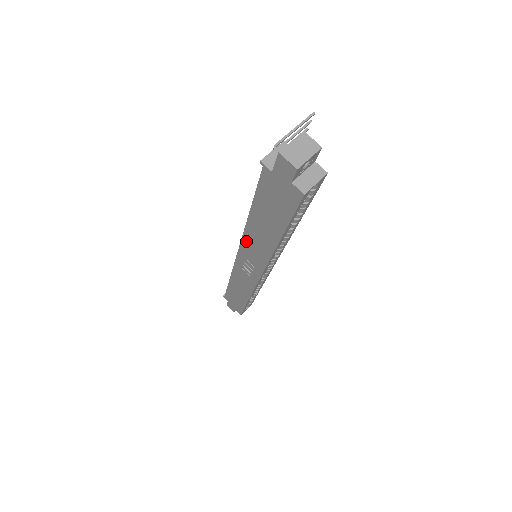
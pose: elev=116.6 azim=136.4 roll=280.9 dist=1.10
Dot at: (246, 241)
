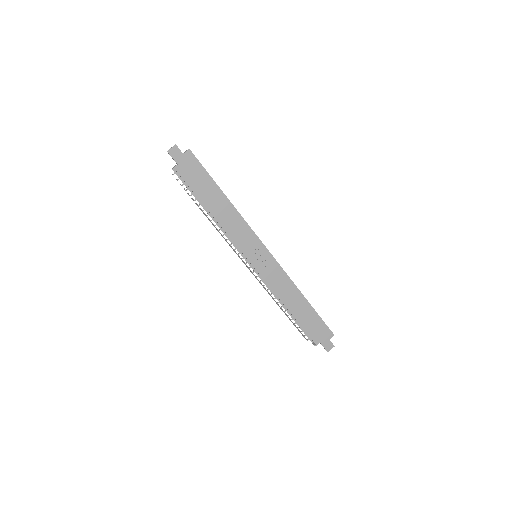
Dot at: (233, 236)
